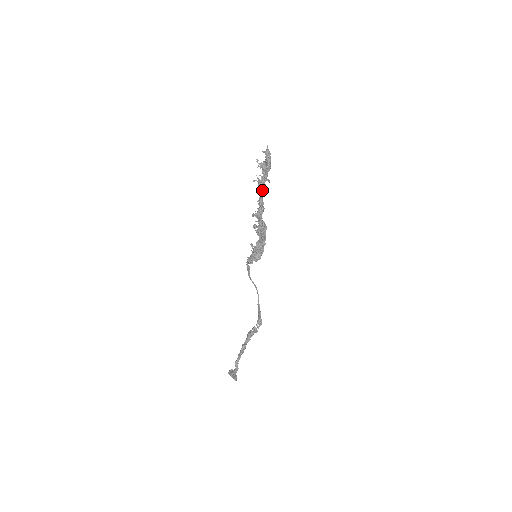
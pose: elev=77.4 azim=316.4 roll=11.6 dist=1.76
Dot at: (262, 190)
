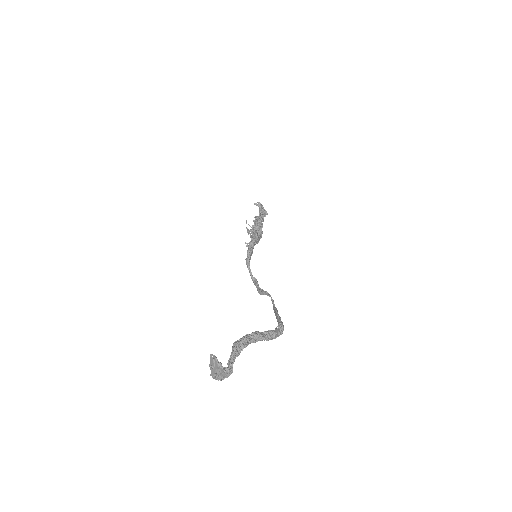
Dot at: (259, 224)
